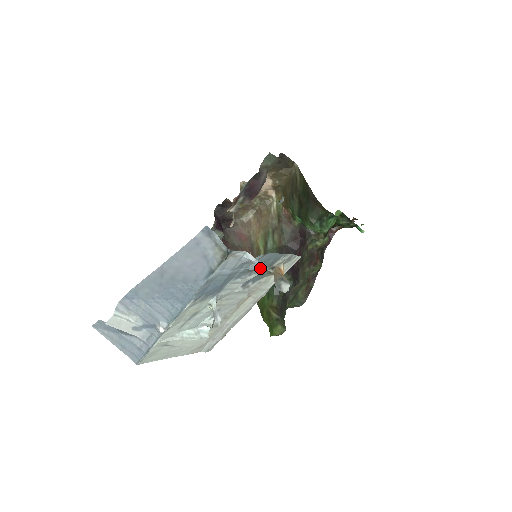
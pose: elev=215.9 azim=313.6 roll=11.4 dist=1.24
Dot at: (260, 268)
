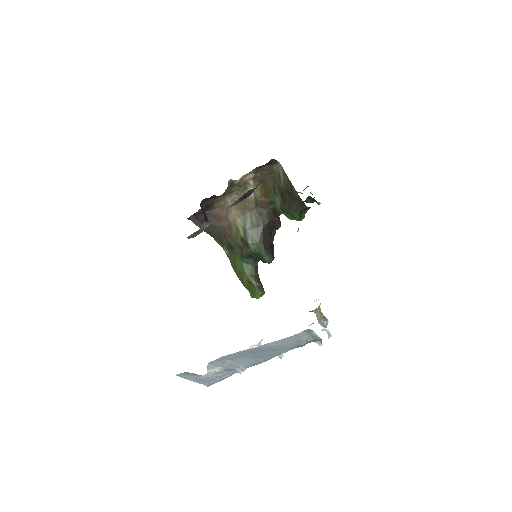
Dot at: (331, 336)
